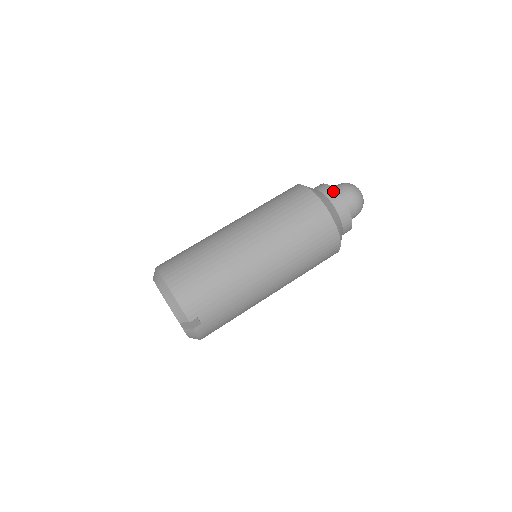
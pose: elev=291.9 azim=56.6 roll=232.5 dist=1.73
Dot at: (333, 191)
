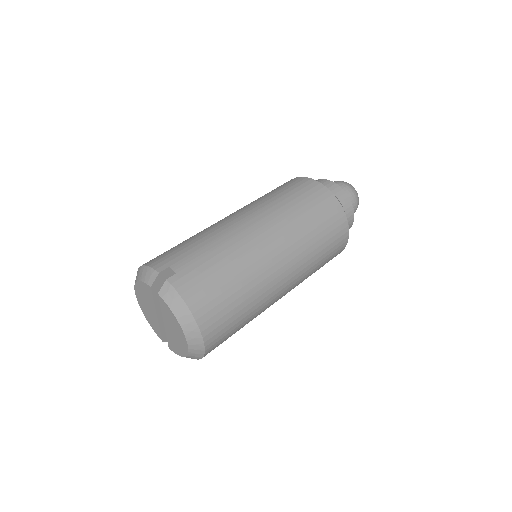
Dot at: occluded
